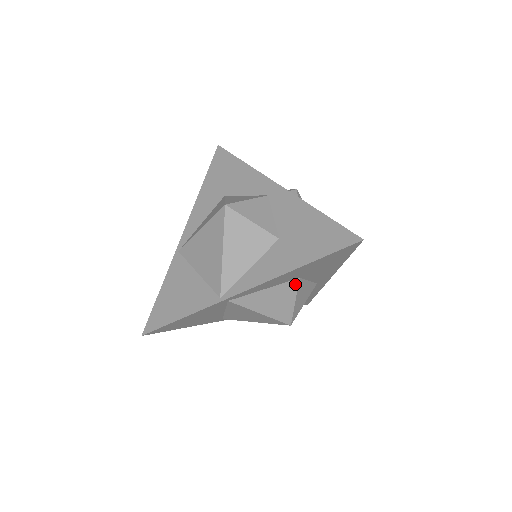
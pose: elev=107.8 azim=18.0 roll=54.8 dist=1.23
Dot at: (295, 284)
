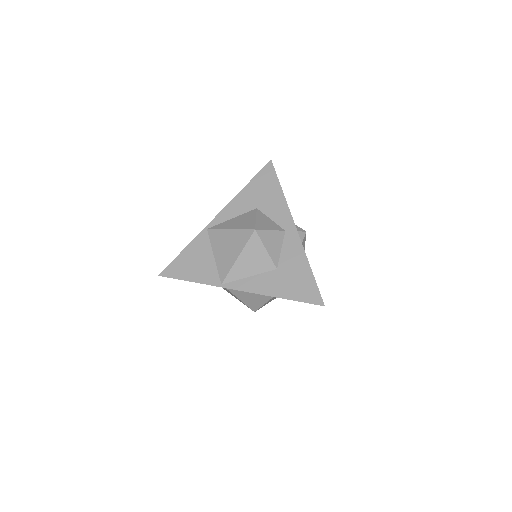
Dot at: occluded
